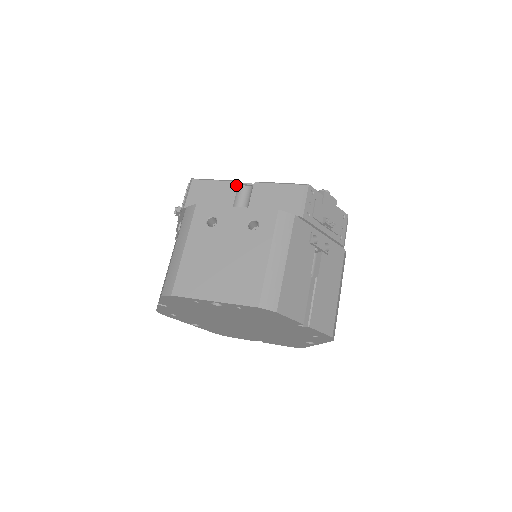
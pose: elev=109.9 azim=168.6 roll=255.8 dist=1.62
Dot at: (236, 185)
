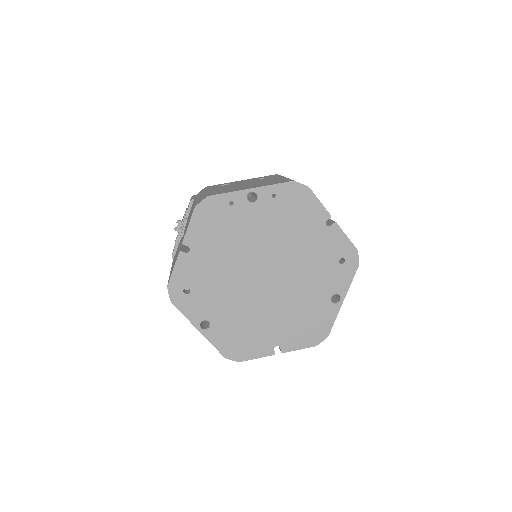
Dot at: occluded
